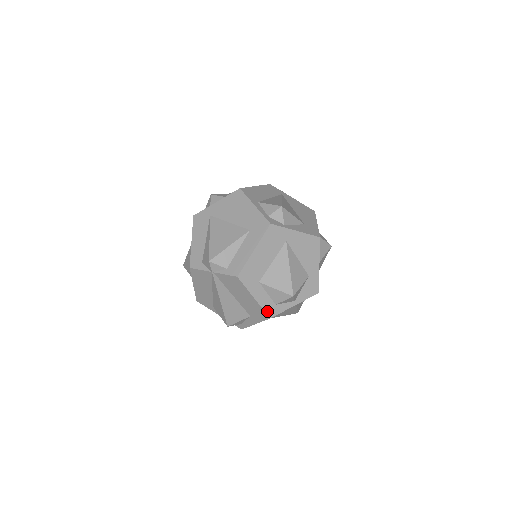
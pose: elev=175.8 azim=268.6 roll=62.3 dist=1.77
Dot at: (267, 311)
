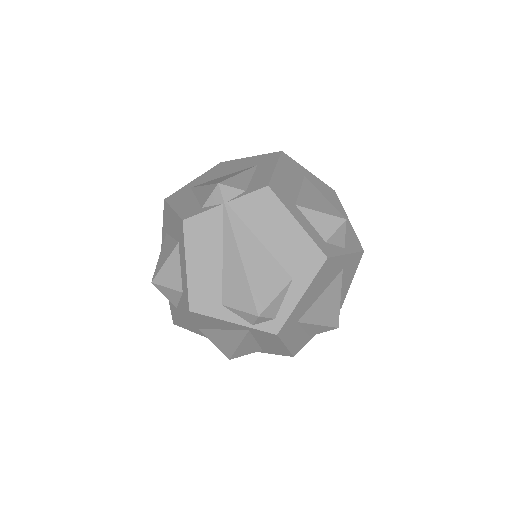
Dot at: (319, 246)
